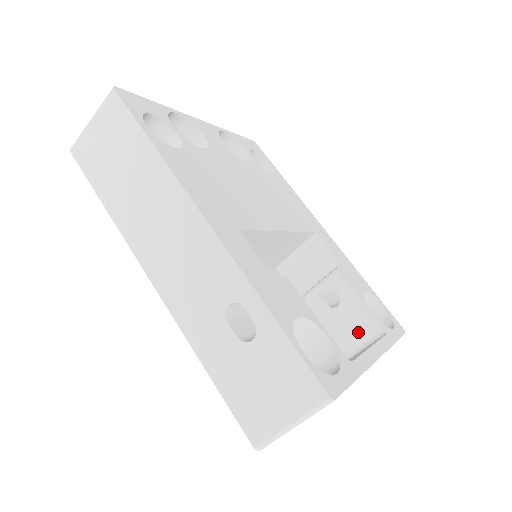
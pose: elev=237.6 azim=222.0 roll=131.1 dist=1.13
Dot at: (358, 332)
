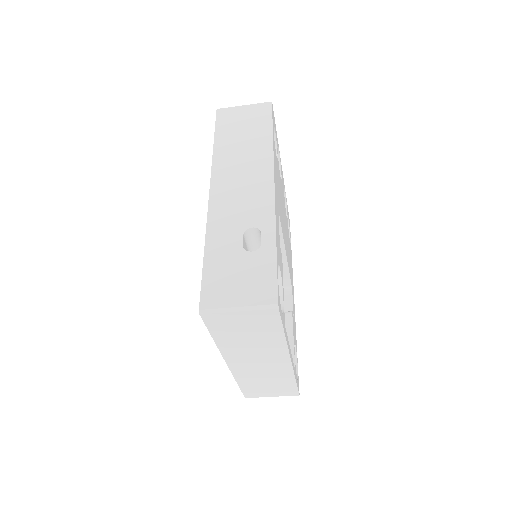
Dot at: occluded
